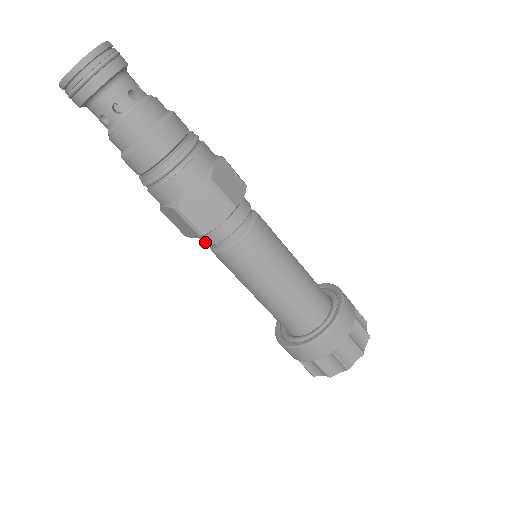
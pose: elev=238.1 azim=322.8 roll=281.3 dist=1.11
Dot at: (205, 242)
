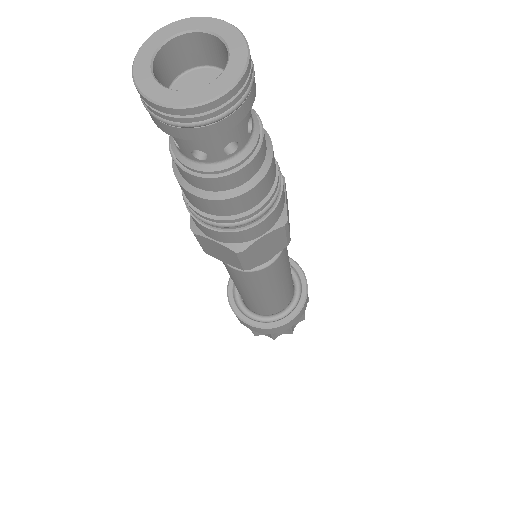
Dot at: occluded
